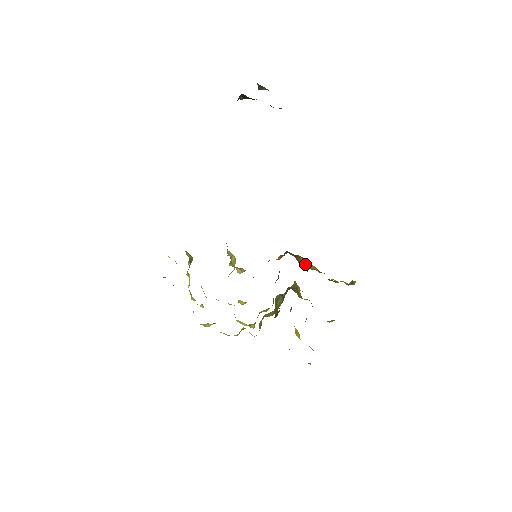
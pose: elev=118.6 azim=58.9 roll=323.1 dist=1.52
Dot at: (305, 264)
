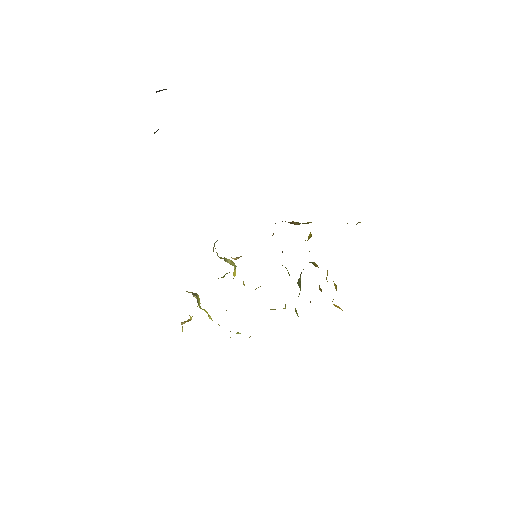
Dot at: (299, 224)
